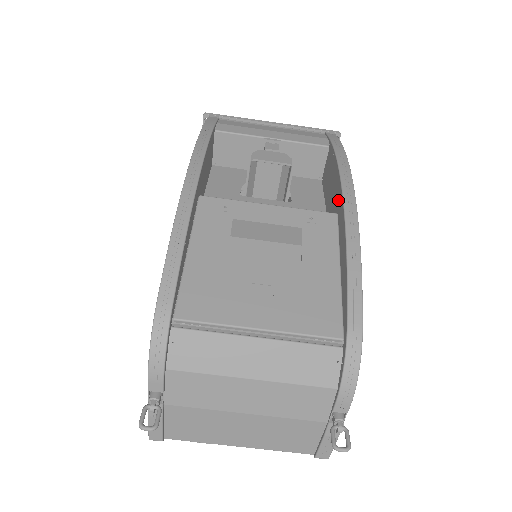
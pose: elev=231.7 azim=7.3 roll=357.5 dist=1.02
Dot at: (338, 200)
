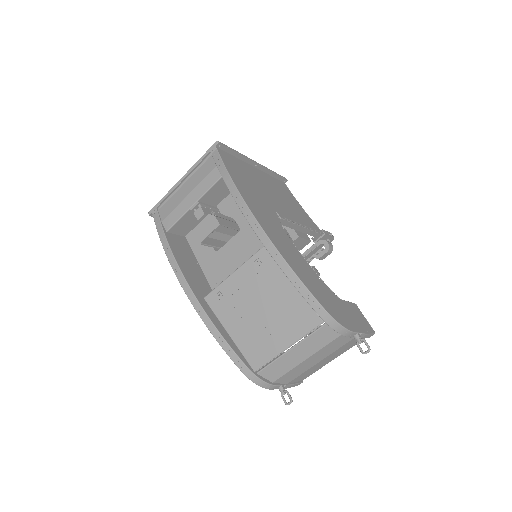
Dot at: occluded
